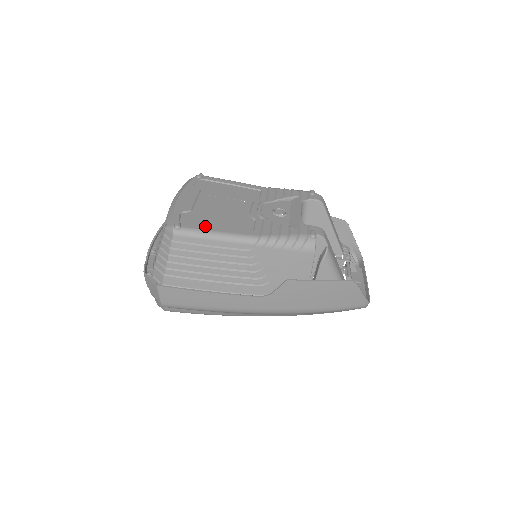
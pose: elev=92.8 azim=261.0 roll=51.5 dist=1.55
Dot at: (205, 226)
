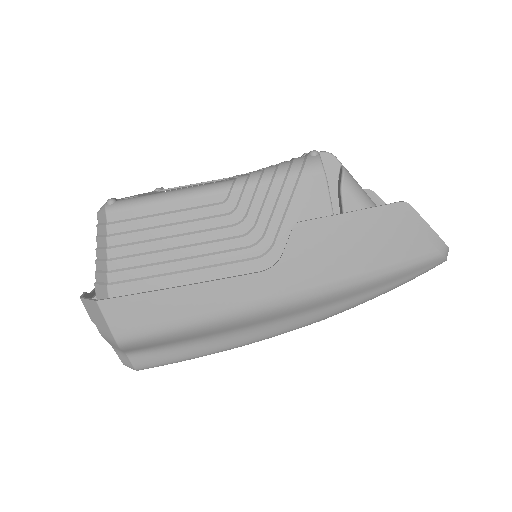
Dot at: occluded
